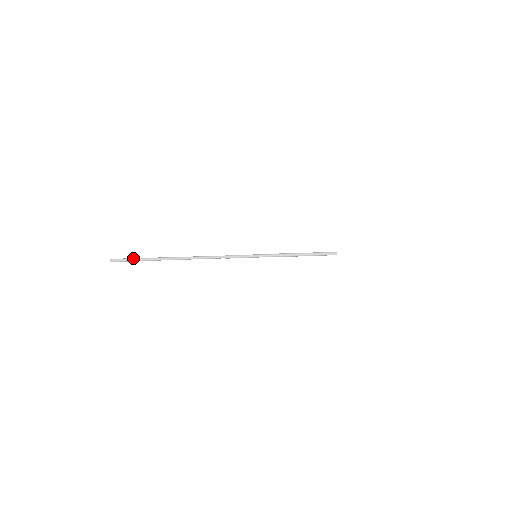
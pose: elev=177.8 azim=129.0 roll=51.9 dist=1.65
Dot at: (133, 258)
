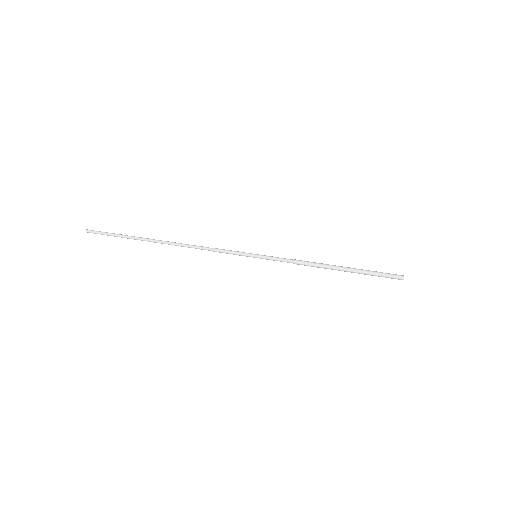
Dot at: (107, 232)
